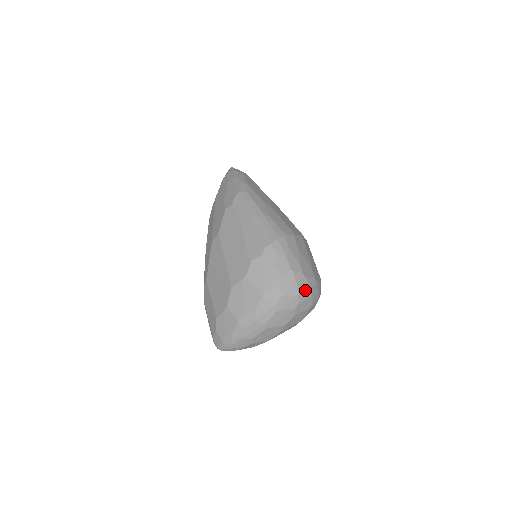
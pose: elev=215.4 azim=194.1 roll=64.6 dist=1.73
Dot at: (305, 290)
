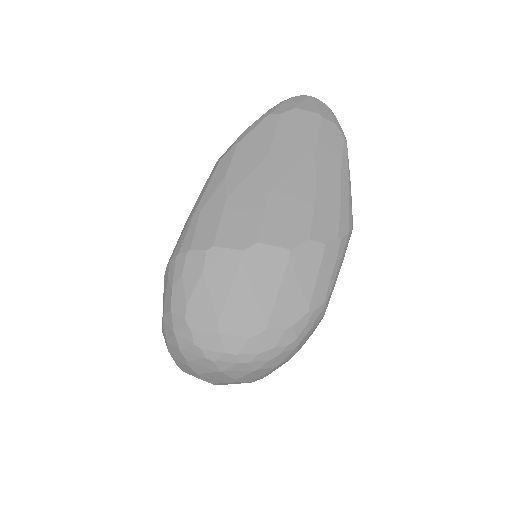
Dot at: (189, 346)
